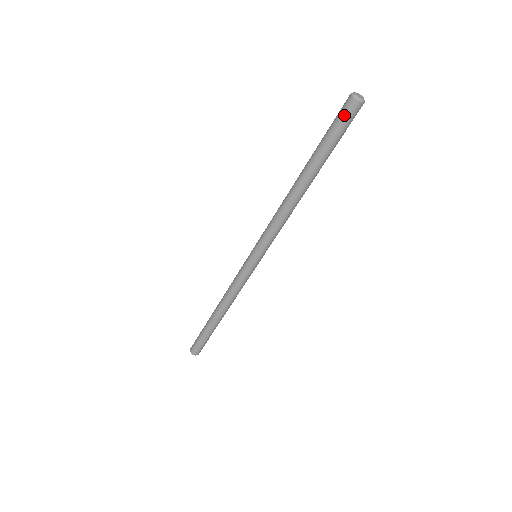
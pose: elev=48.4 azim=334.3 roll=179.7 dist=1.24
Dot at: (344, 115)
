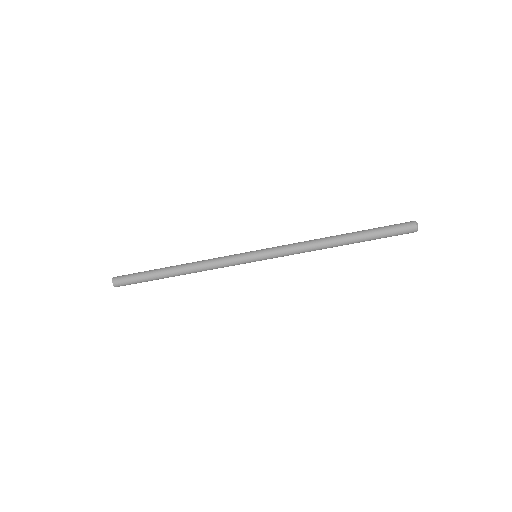
Dot at: (403, 233)
